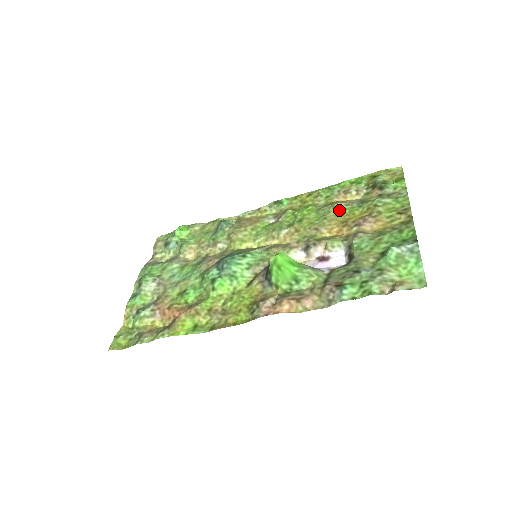
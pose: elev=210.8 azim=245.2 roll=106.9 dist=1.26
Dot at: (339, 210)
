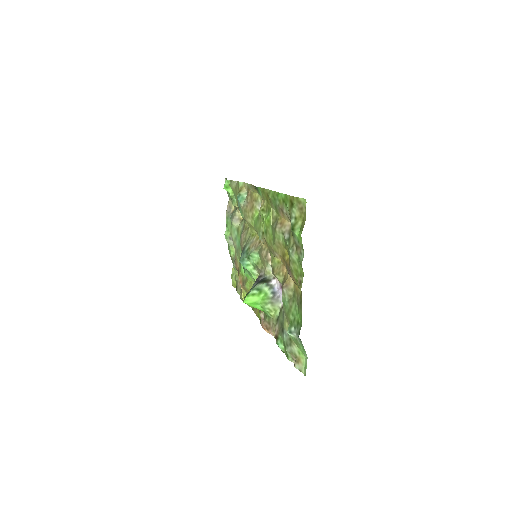
Dot at: (279, 238)
